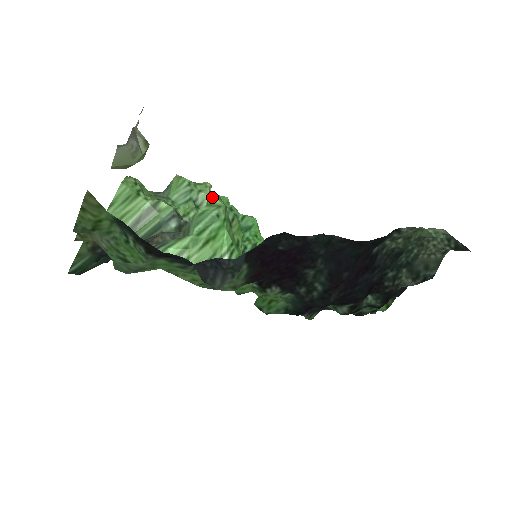
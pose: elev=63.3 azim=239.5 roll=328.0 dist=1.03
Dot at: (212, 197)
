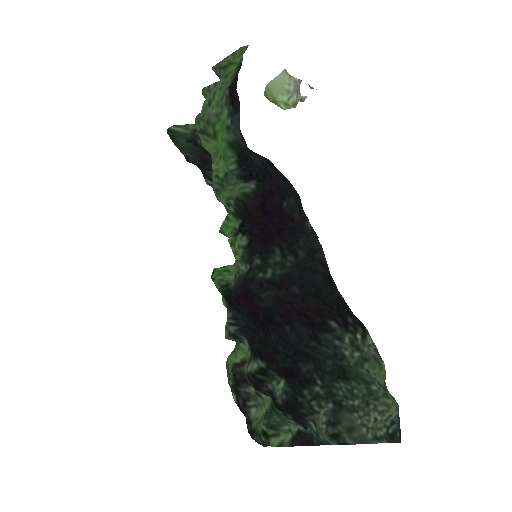
Dot at: occluded
